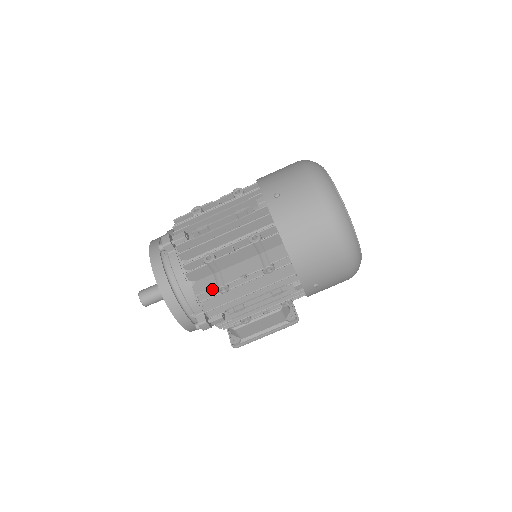
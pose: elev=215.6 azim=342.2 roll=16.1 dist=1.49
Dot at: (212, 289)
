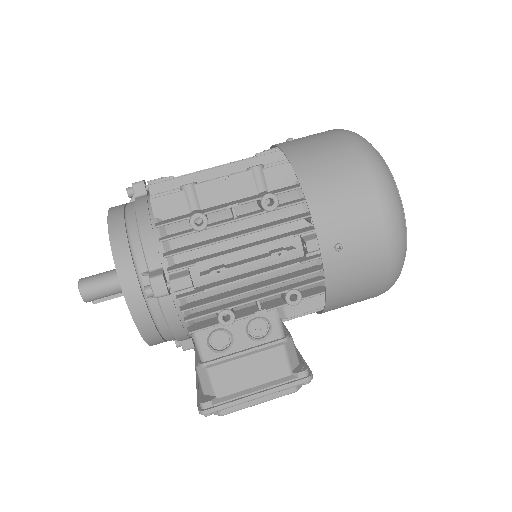
Dot at: (183, 231)
